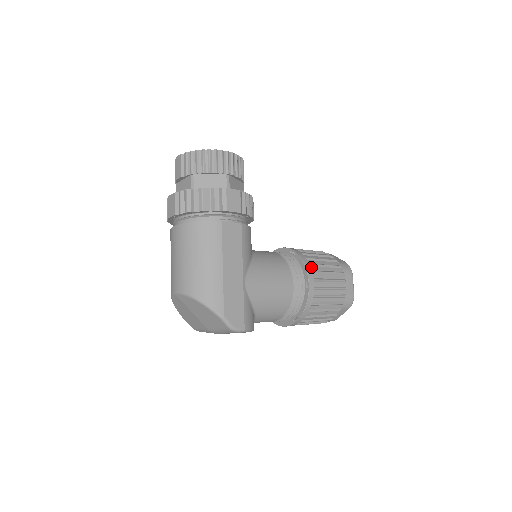
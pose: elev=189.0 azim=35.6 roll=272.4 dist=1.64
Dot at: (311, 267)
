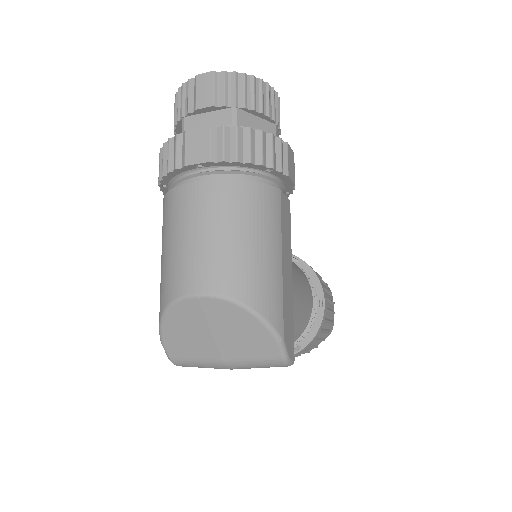
Dot at: occluded
